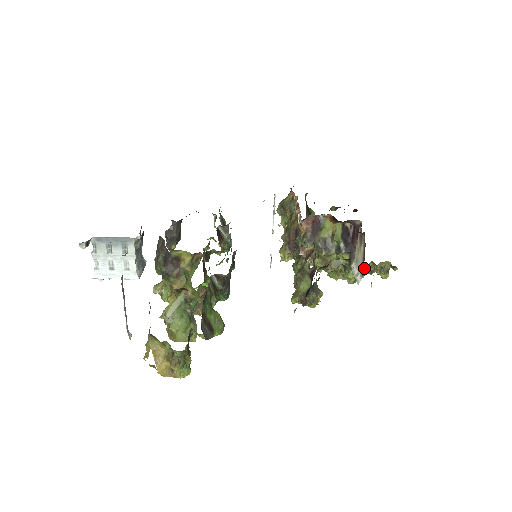
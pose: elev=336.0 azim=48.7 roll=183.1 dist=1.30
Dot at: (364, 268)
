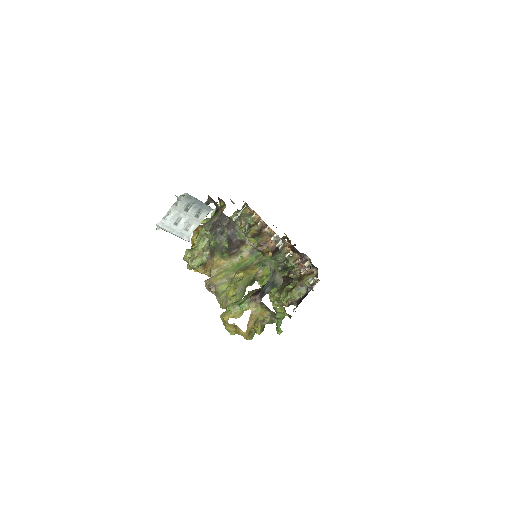
Dot at: occluded
